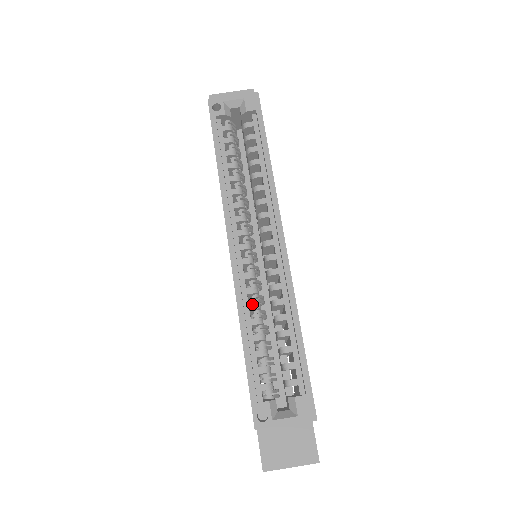
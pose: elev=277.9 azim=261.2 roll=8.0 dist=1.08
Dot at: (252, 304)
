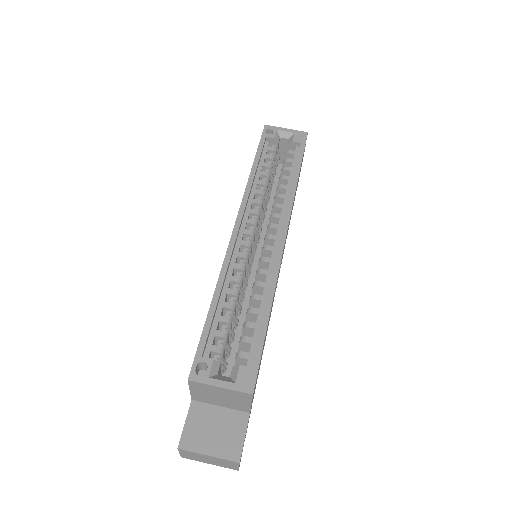
Dot at: (235, 277)
